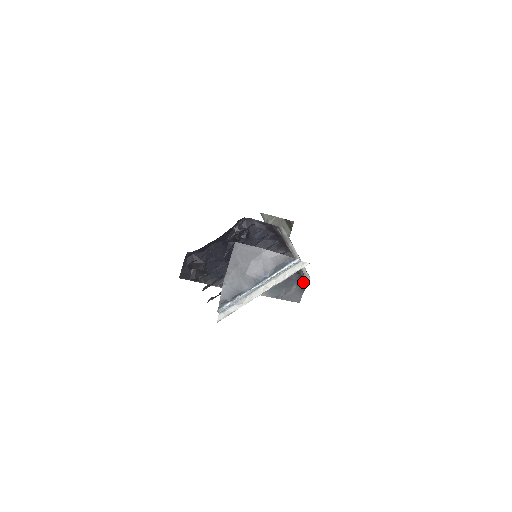
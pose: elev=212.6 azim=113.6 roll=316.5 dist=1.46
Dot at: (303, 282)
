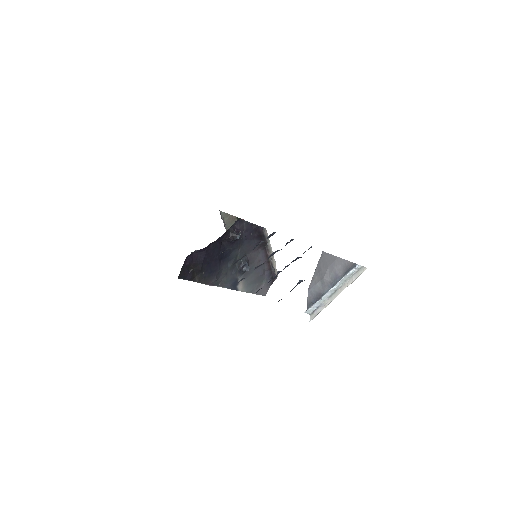
Dot at: (272, 277)
